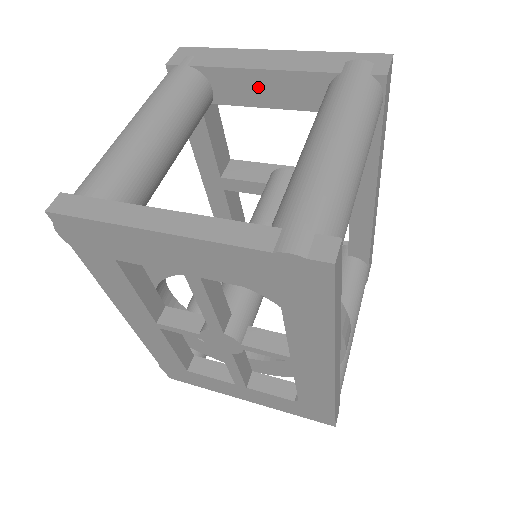
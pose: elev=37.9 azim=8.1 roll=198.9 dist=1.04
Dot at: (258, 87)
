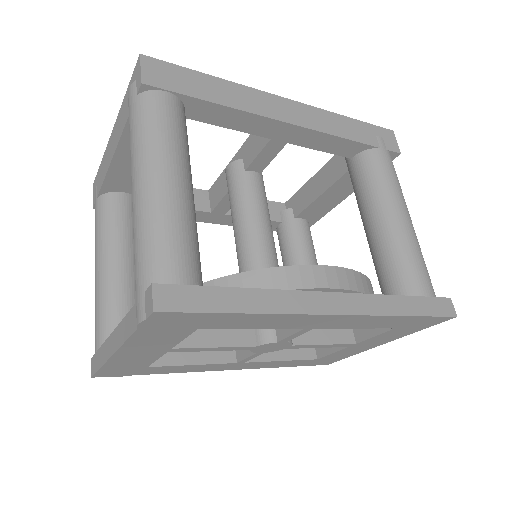
Dot at: (128, 167)
